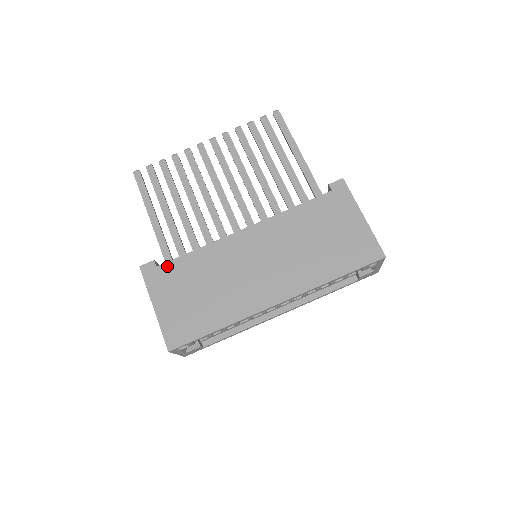
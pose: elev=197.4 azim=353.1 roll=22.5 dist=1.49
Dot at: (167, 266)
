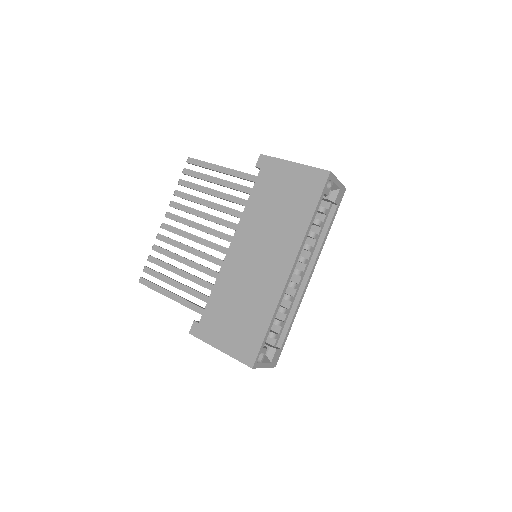
Dot at: (205, 316)
